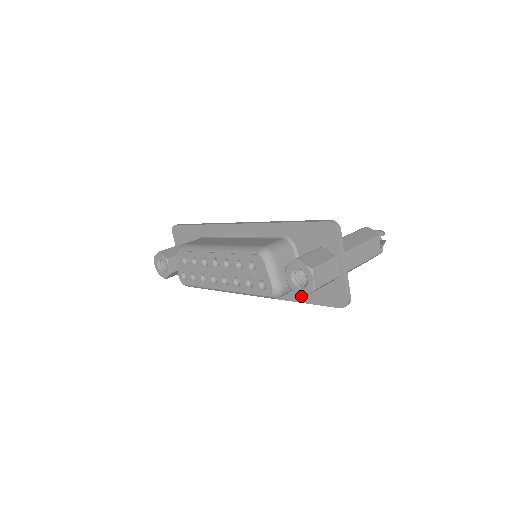
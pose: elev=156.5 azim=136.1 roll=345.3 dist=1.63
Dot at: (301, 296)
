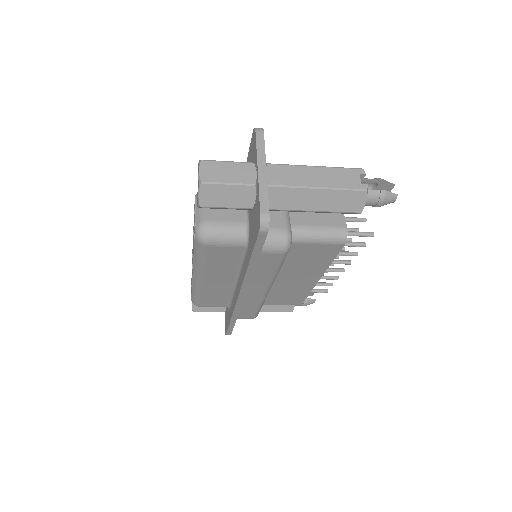
Dot at: (199, 207)
